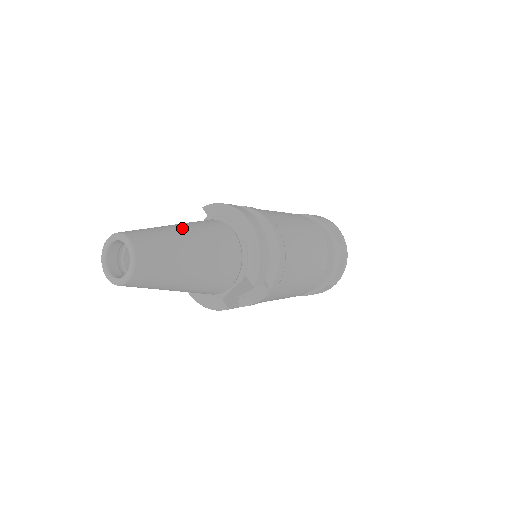
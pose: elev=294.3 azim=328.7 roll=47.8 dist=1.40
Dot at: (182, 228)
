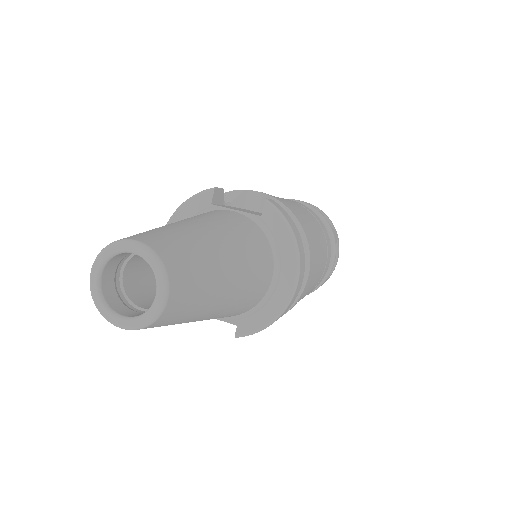
Dot at: (233, 264)
